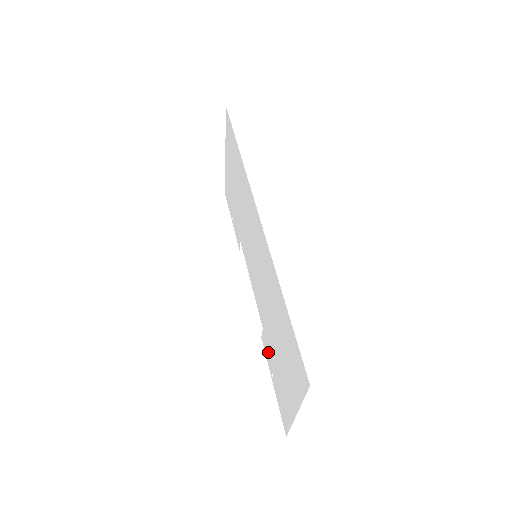
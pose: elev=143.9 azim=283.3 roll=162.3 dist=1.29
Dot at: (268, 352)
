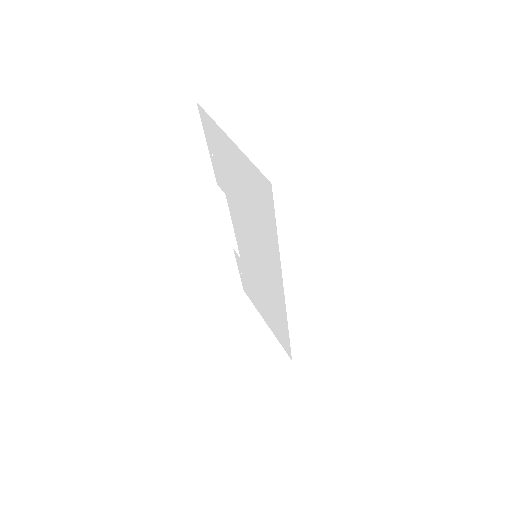
Dot at: (242, 269)
